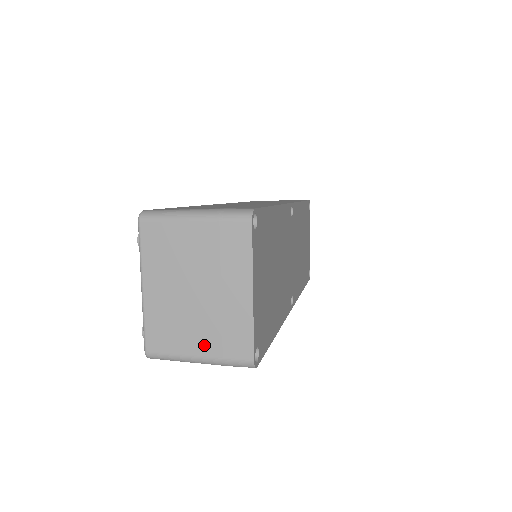
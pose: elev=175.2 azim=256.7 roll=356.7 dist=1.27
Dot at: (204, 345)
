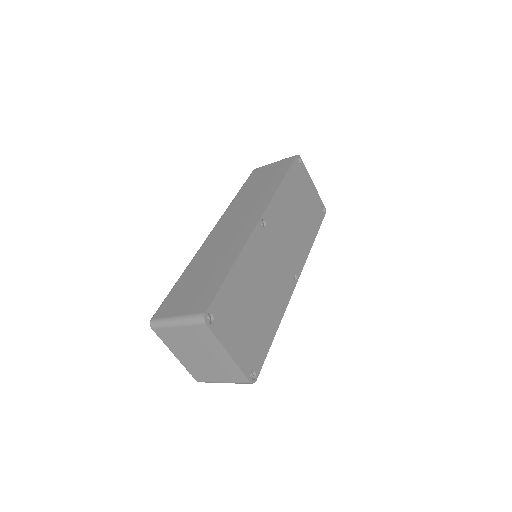
Dot at: (222, 377)
